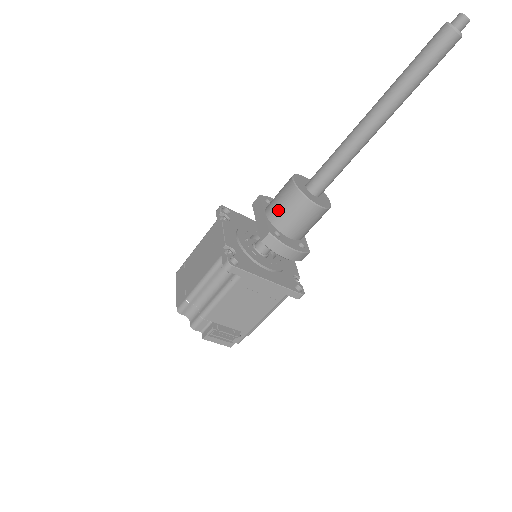
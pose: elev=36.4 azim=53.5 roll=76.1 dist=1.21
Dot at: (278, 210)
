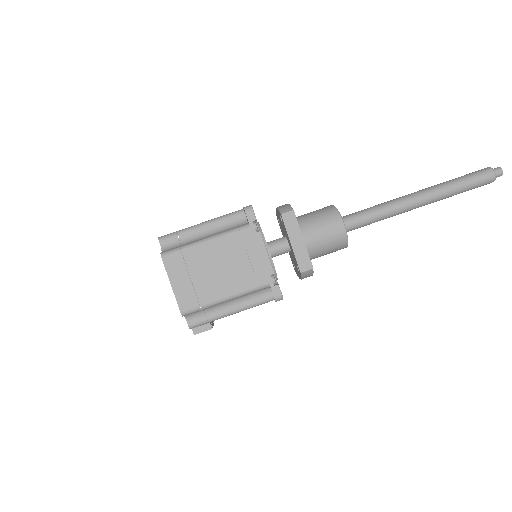
Dot at: (320, 244)
